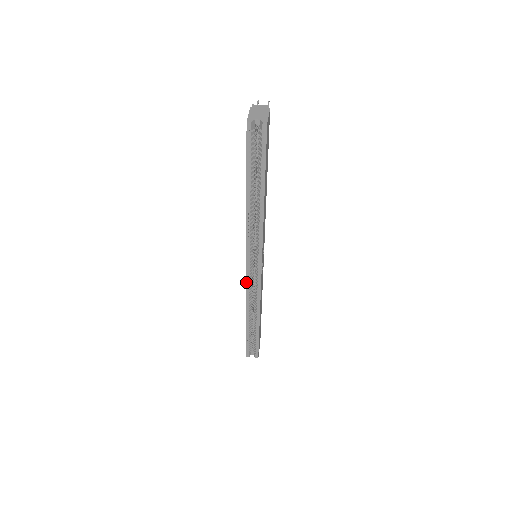
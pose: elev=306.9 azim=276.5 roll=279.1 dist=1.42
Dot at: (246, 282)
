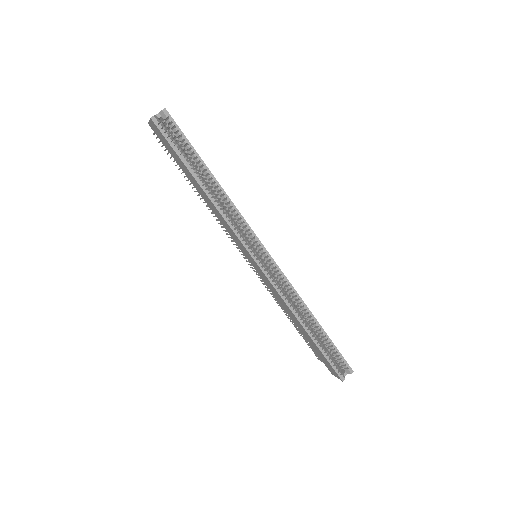
Dot at: (268, 279)
